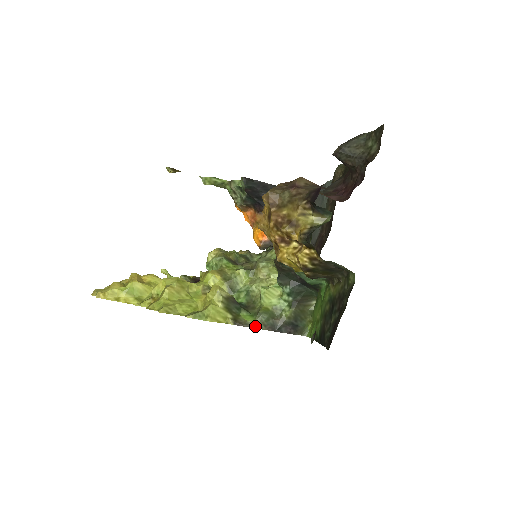
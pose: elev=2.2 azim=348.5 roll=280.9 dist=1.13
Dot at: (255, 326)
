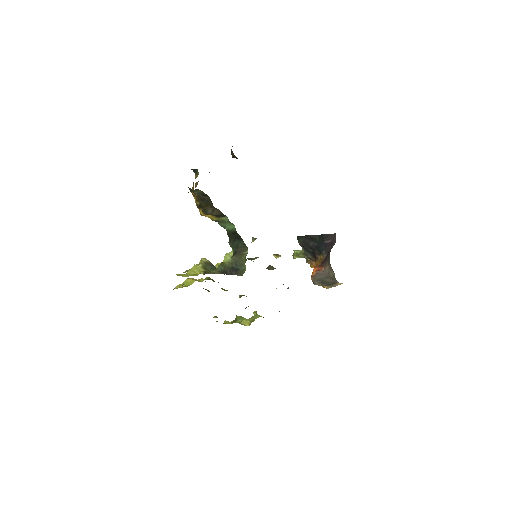
Dot at: (213, 273)
